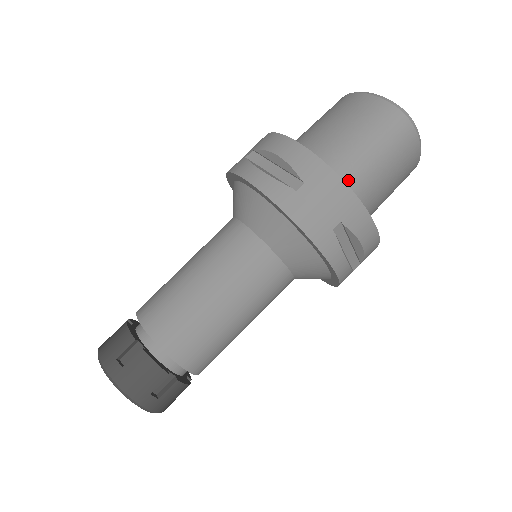
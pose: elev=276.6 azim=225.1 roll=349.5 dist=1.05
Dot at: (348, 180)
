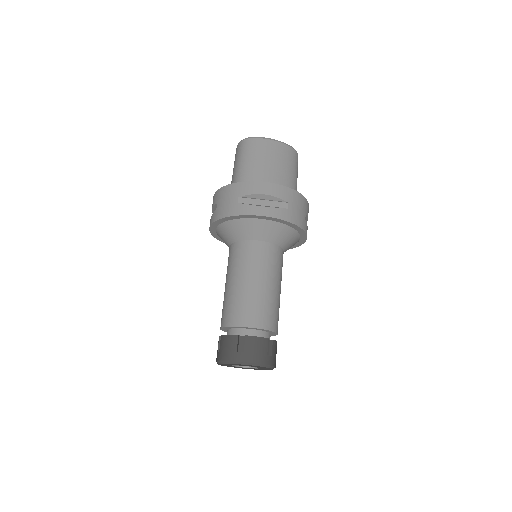
Dot at: occluded
